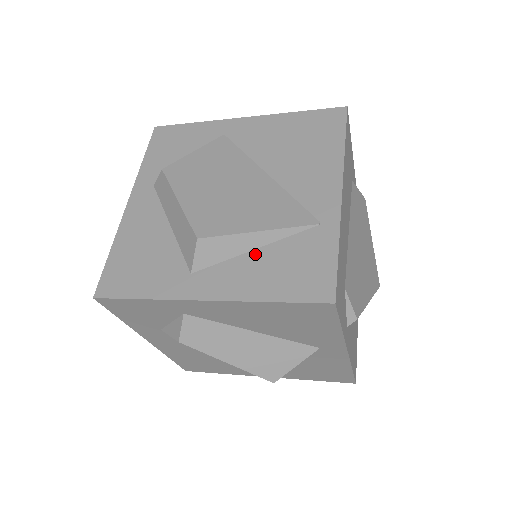
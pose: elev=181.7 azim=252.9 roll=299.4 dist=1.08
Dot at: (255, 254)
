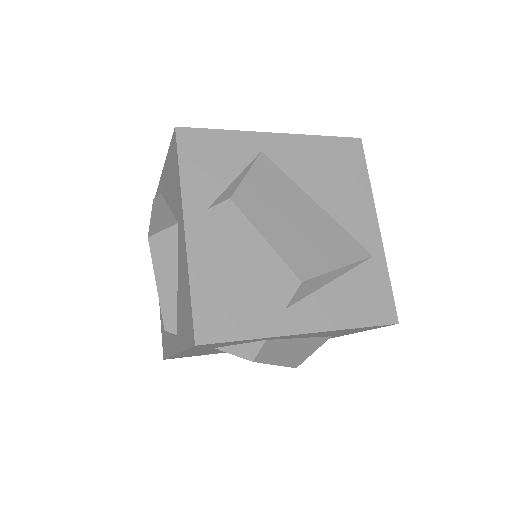
Dot at: (333, 286)
